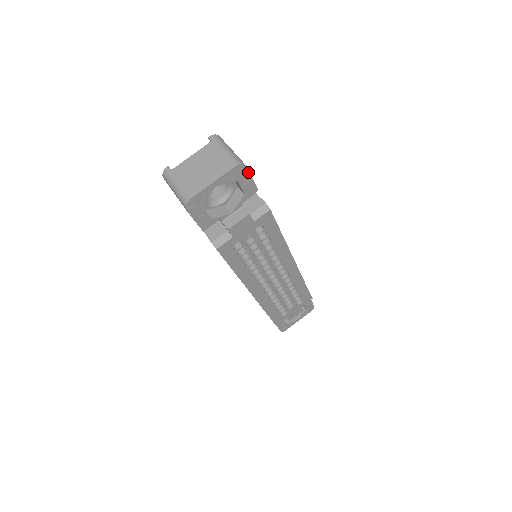
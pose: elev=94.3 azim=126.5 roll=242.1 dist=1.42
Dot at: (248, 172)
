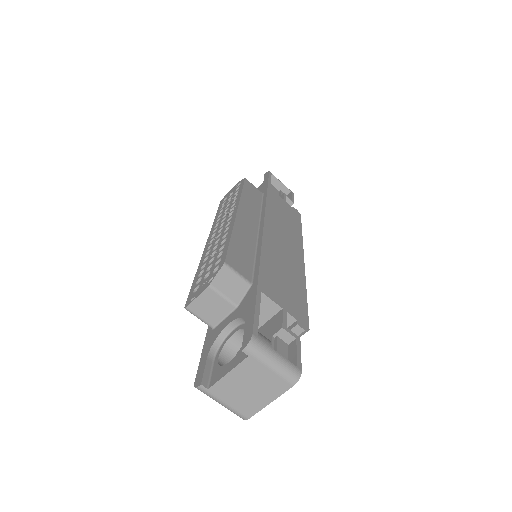
Dot at: (300, 364)
